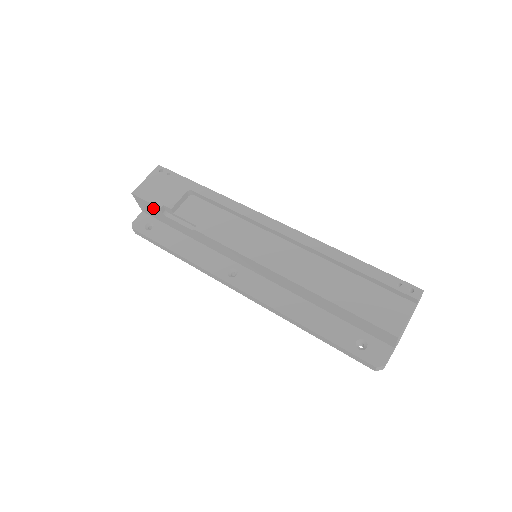
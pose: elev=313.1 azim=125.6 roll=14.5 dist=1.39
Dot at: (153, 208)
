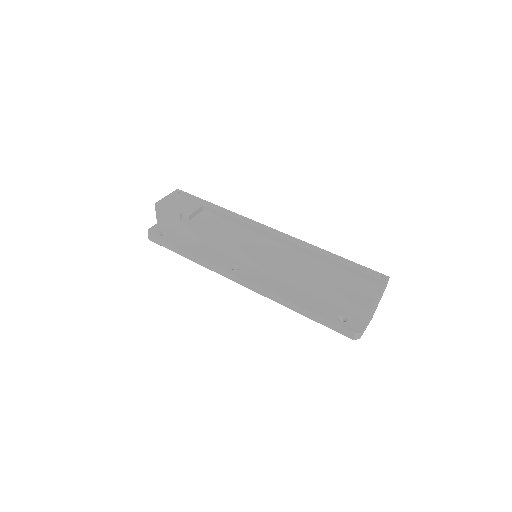
Dot at: (172, 216)
